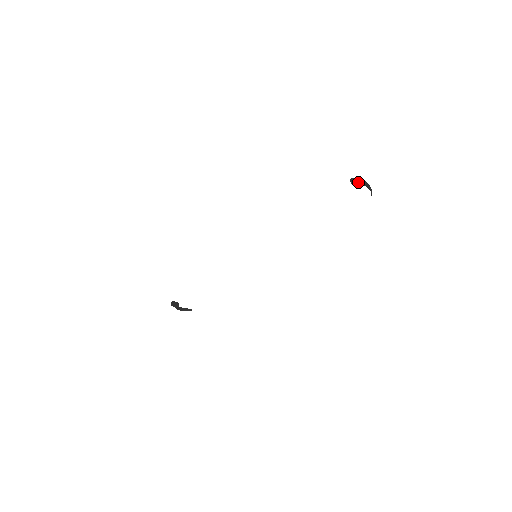
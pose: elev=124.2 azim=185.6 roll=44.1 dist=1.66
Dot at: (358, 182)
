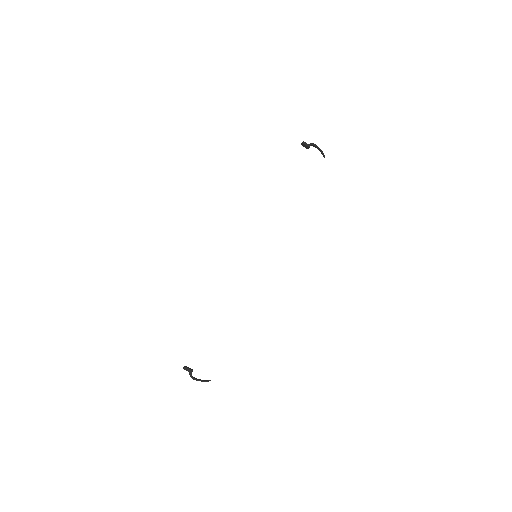
Dot at: (308, 144)
